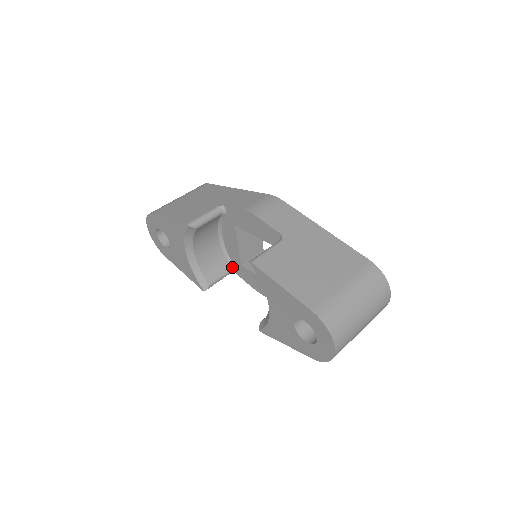
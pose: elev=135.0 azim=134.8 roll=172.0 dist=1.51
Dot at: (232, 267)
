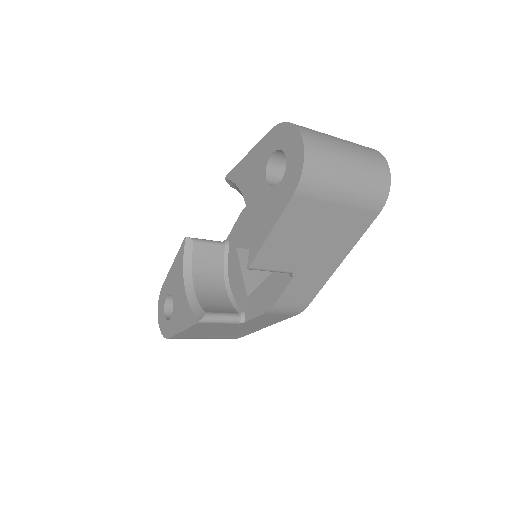
Dot at: (240, 312)
